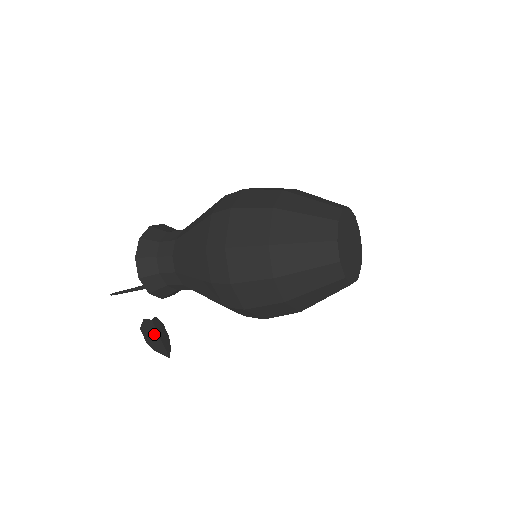
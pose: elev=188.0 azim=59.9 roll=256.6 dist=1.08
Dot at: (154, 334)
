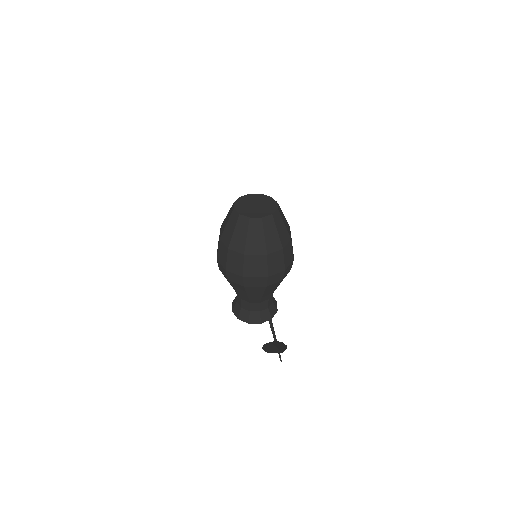
Dot at: (272, 347)
